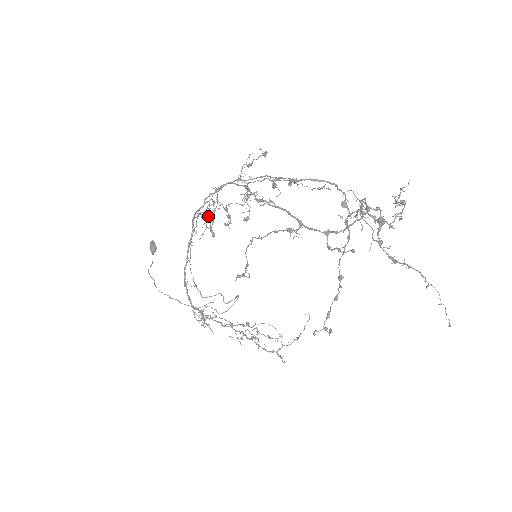
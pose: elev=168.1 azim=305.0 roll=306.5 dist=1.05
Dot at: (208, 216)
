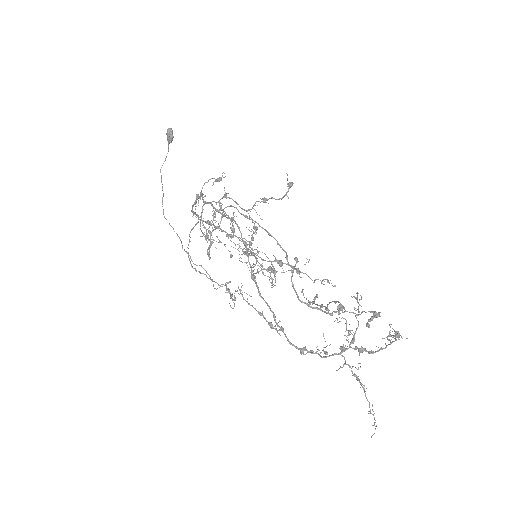
Dot at: (207, 237)
